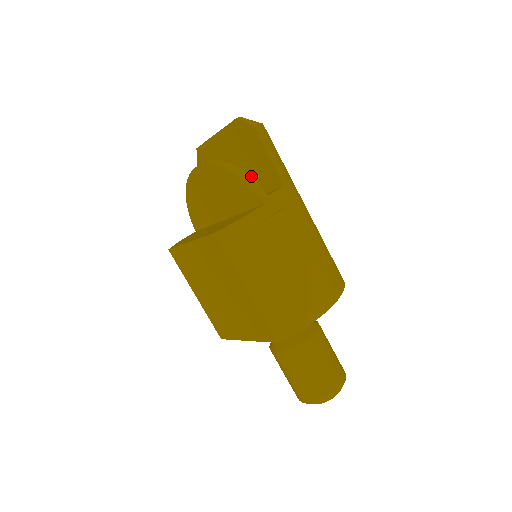
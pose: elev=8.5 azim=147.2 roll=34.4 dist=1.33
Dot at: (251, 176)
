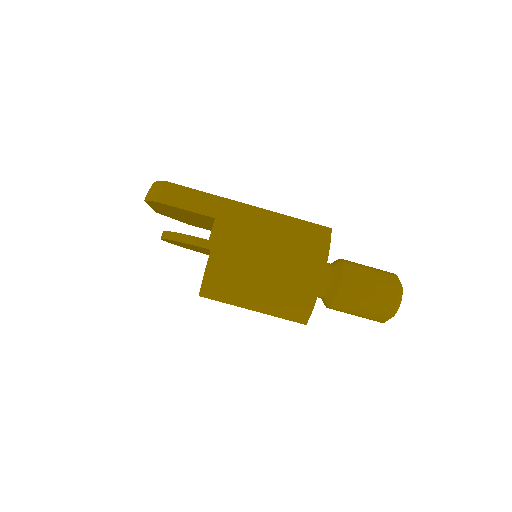
Dot at: occluded
